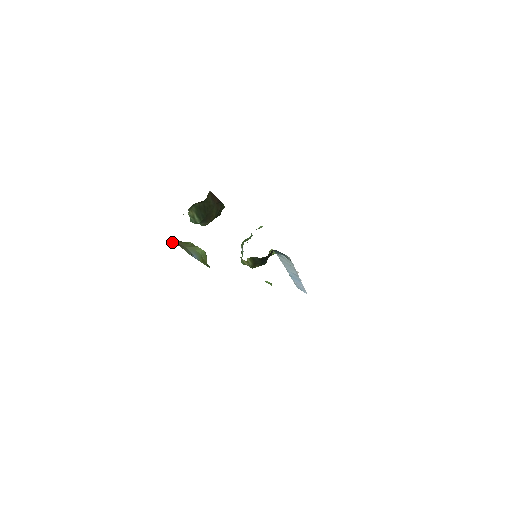
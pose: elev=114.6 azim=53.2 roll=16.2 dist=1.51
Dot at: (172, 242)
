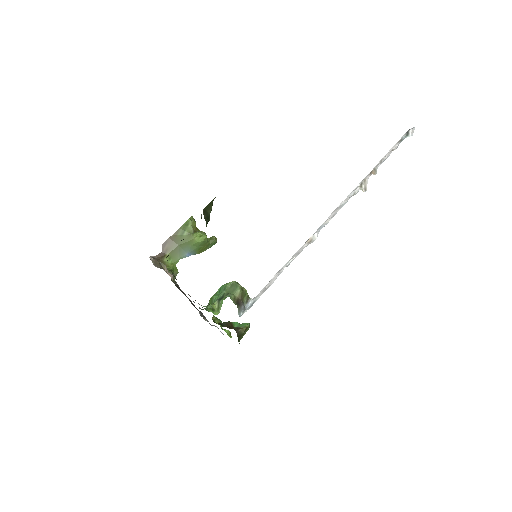
Dot at: (162, 247)
